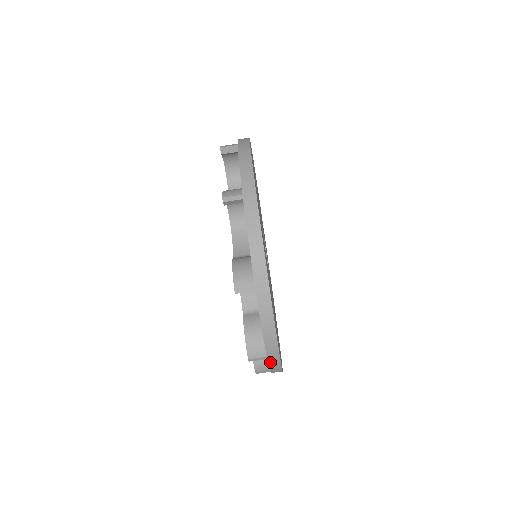
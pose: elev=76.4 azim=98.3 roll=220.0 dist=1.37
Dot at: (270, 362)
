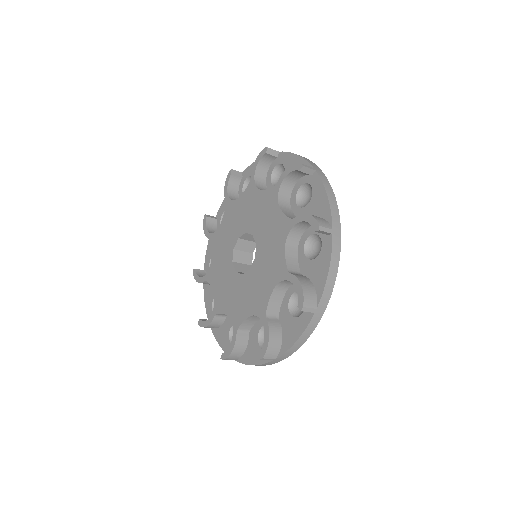
Dot at: occluded
